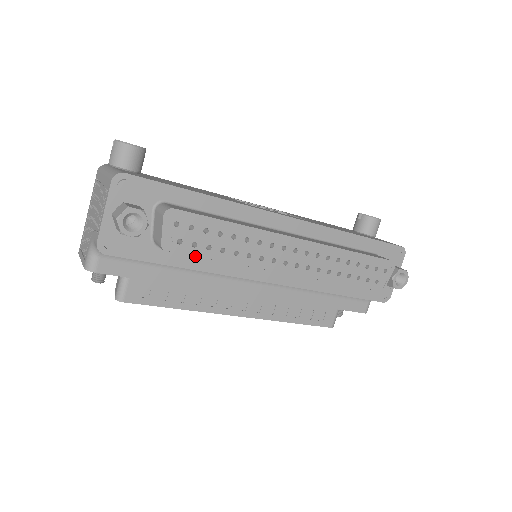
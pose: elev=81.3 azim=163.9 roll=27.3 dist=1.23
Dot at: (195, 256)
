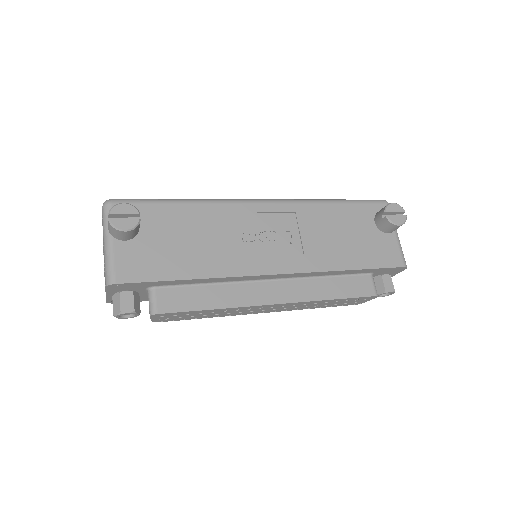
Dot at: occluded
